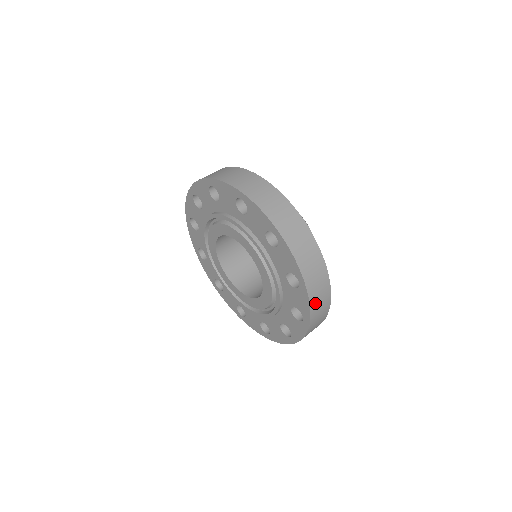
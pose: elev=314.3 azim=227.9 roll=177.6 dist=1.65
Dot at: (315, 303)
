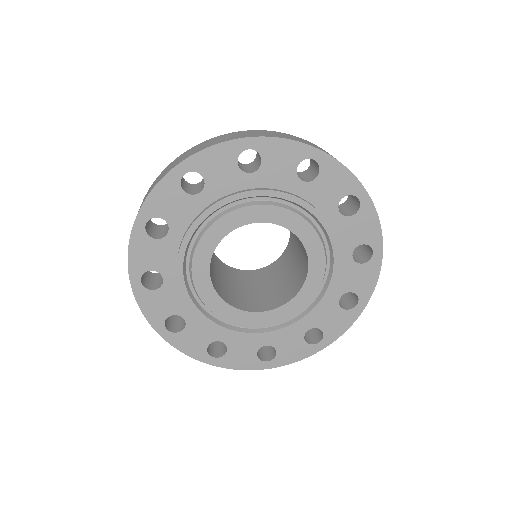
Dot at: occluded
